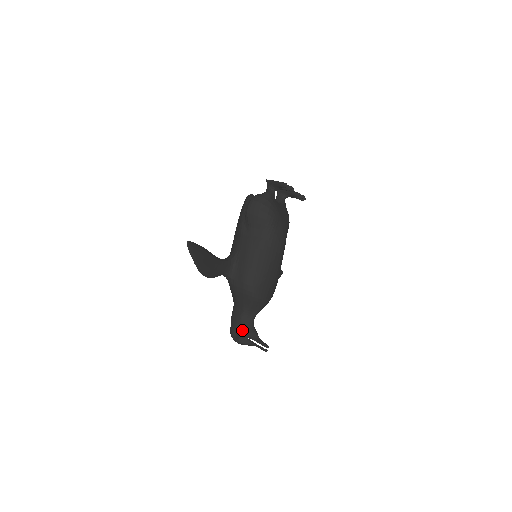
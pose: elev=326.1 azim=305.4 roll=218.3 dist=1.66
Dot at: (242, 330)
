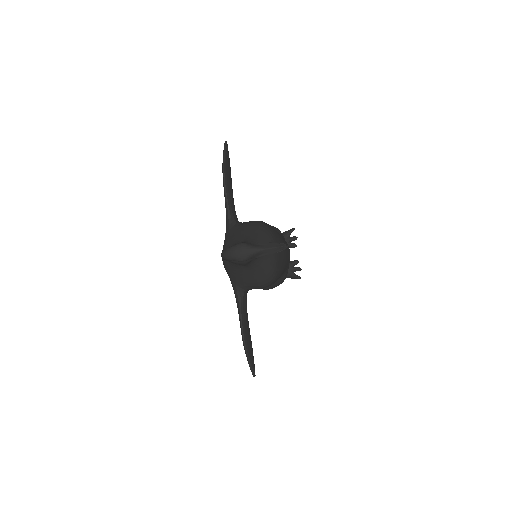
Dot at: occluded
